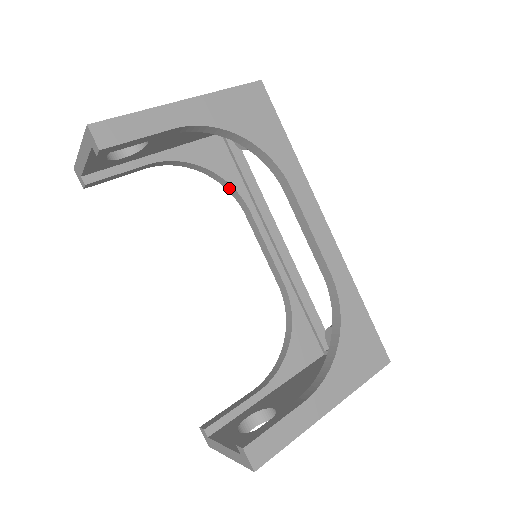
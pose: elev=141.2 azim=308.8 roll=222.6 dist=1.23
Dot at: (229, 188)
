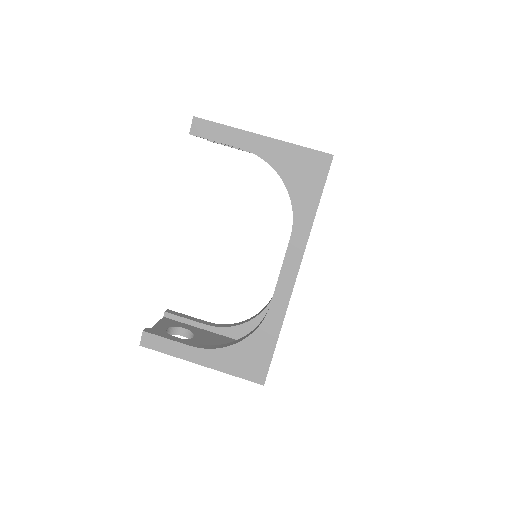
Dot at: occluded
